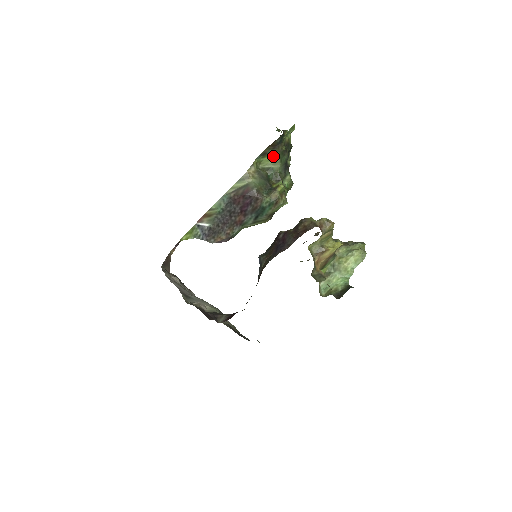
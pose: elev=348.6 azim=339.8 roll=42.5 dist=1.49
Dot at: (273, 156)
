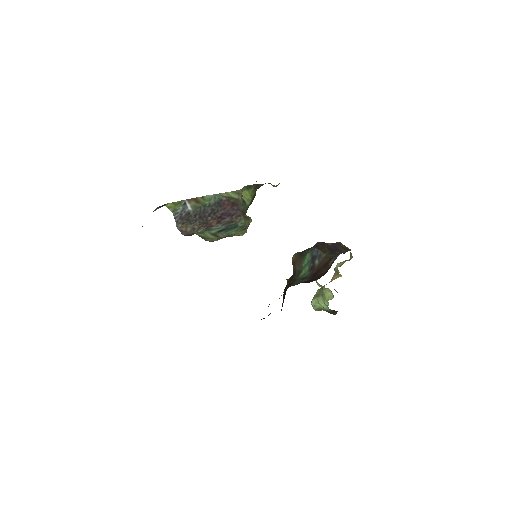
Dot at: (251, 193)
